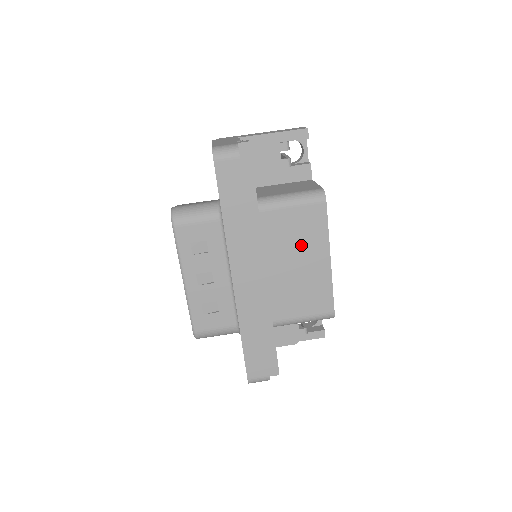
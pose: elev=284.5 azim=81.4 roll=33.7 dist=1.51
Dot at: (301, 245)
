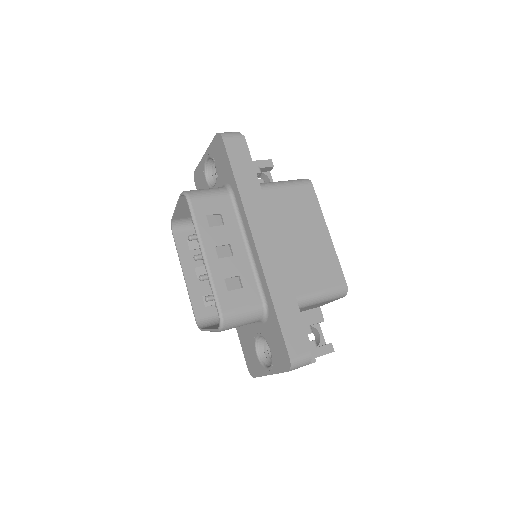
Dot at: (302, 220)
